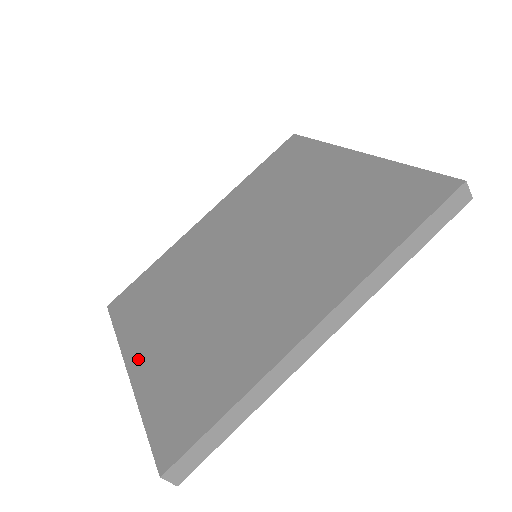
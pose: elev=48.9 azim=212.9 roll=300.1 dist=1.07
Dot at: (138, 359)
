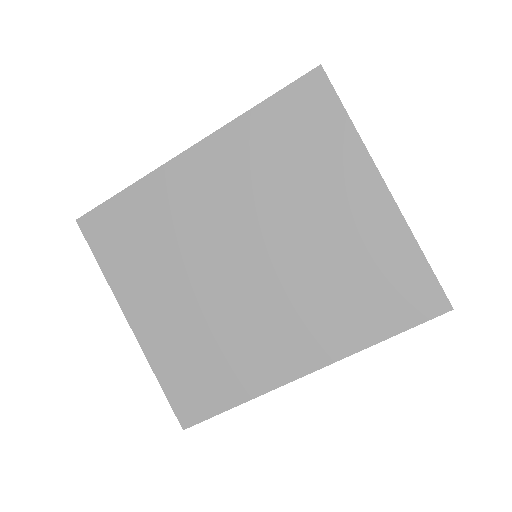
Dot at: (140, 320)
